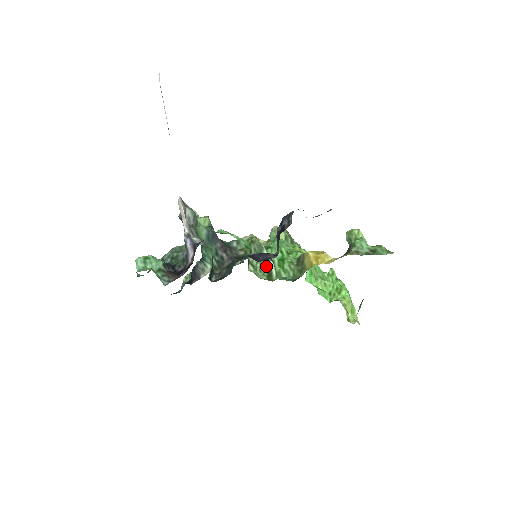
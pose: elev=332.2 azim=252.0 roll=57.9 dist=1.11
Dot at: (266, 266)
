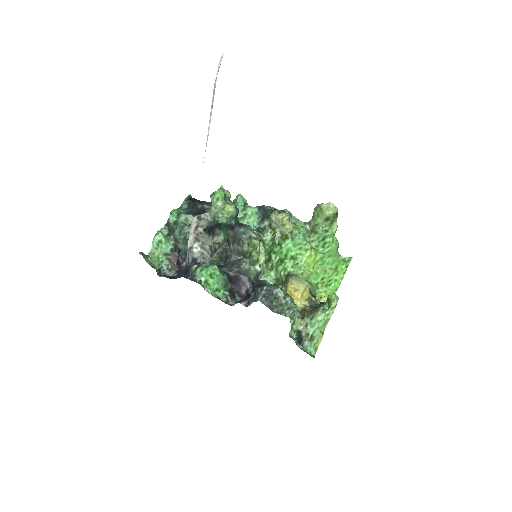
Dot at: (270, 254)
